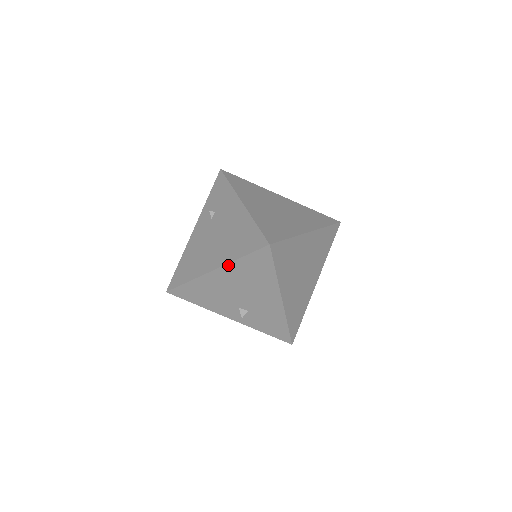
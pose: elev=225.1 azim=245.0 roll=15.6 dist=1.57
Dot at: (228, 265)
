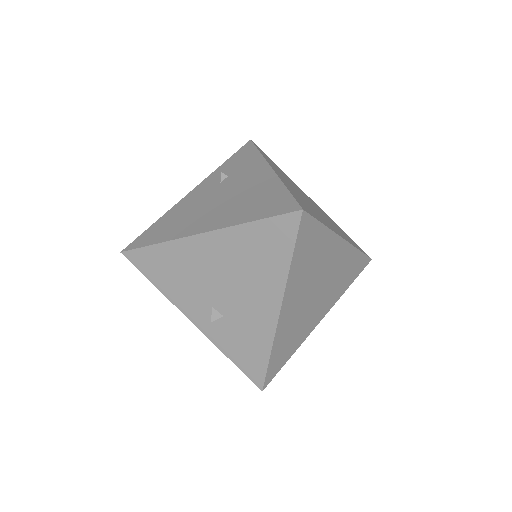
Dot at: (227, 230)
